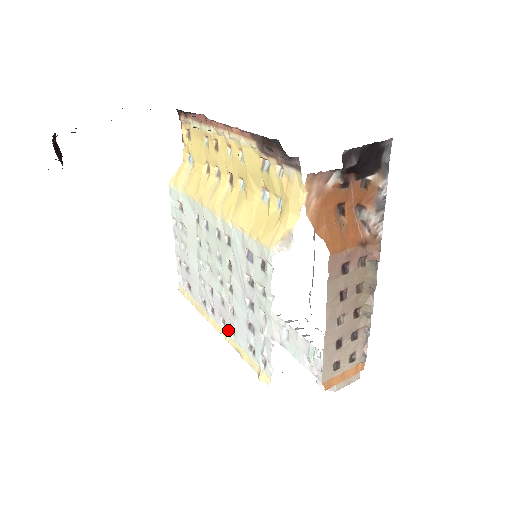
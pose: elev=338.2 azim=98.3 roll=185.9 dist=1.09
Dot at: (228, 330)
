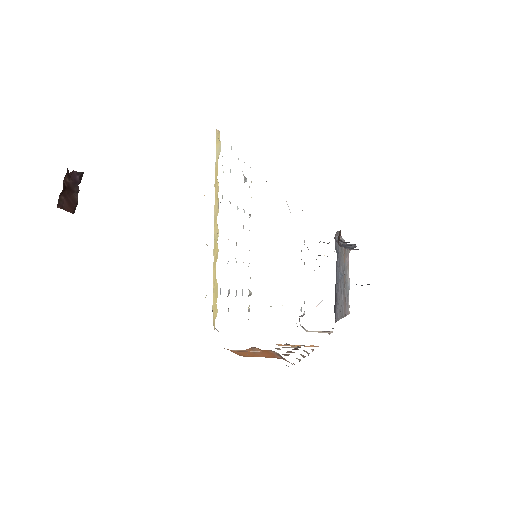
Dot at: occluded
